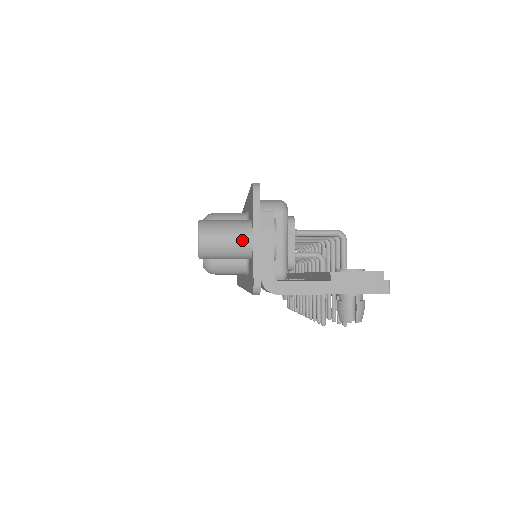
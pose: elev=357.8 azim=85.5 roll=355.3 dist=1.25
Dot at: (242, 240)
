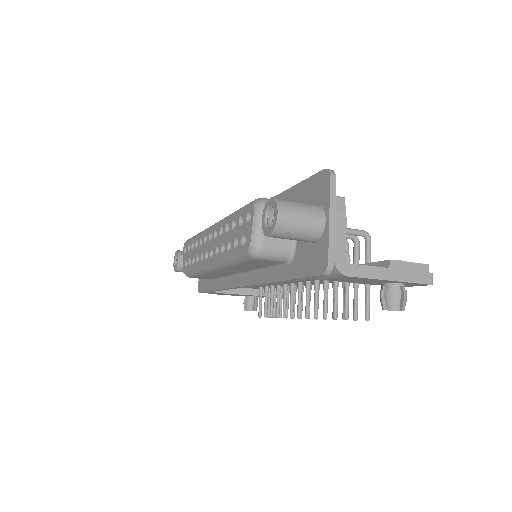
Dot at: (316, 221)
